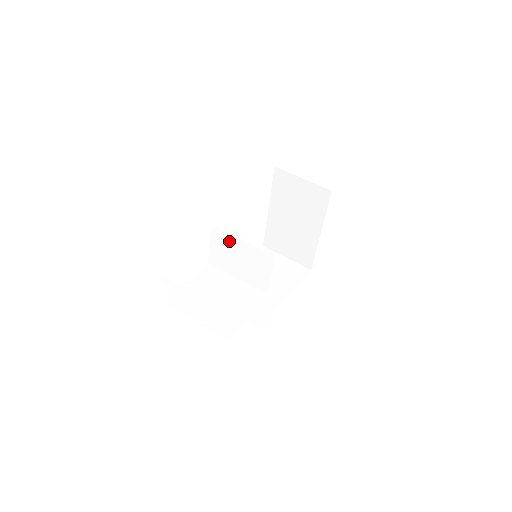
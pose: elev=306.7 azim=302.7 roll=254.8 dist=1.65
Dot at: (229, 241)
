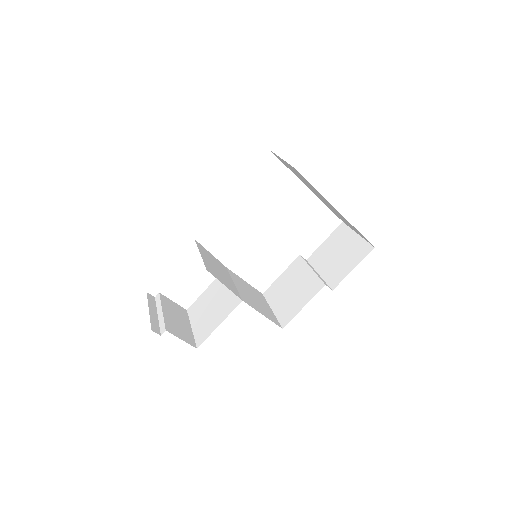
Dot at: (204, 253)
